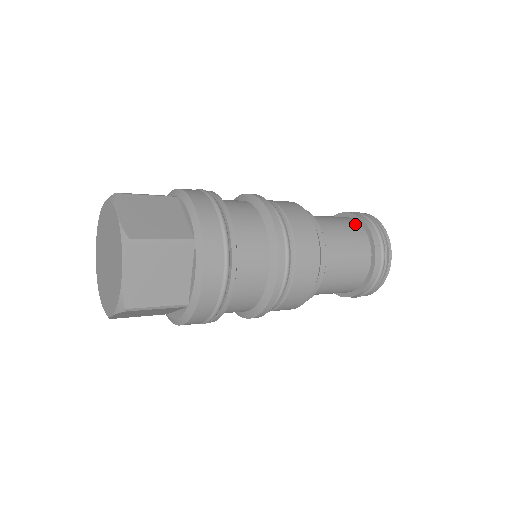
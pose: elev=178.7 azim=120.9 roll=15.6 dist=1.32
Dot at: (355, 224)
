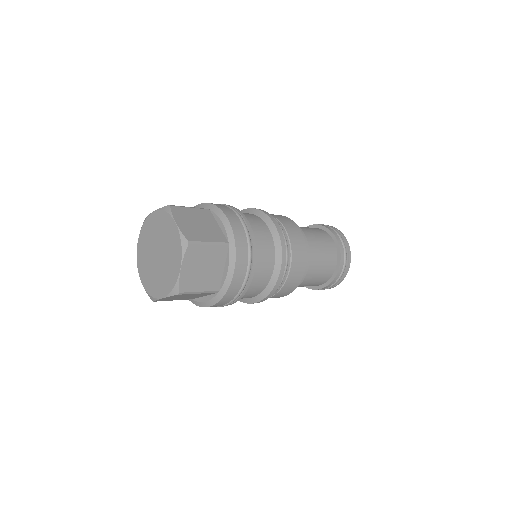
Dot at: (326, 234)
